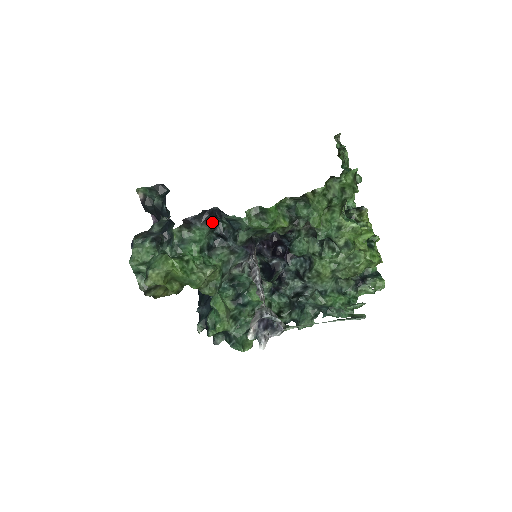
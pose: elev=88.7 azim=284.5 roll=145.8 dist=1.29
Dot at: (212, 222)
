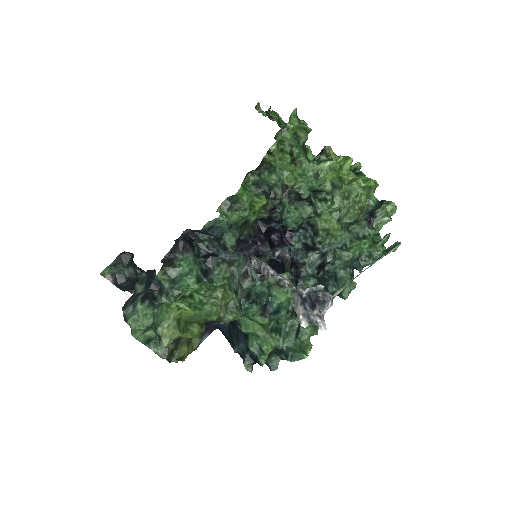
Dot at: (191, 247)
